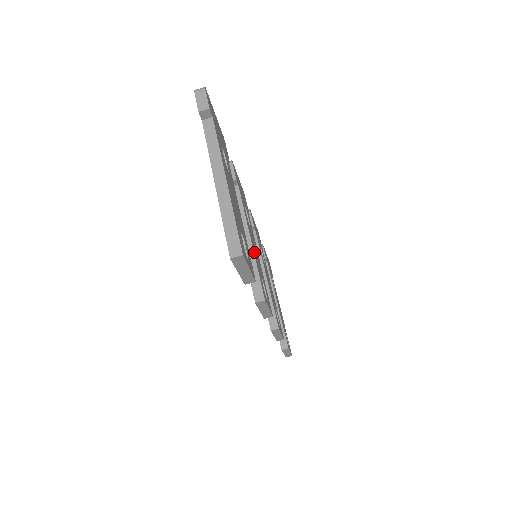
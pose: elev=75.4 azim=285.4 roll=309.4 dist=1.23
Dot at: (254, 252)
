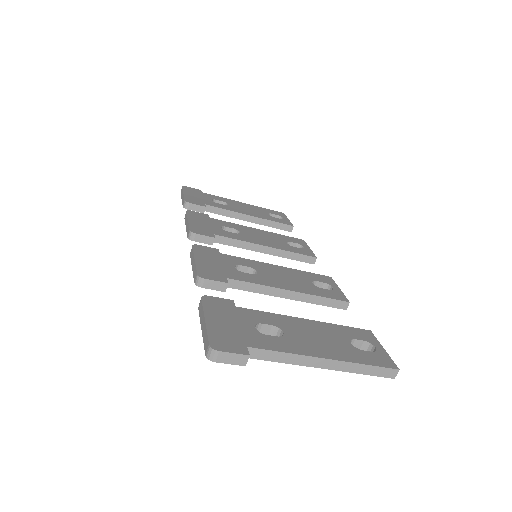
Dot at: (300, 290)
